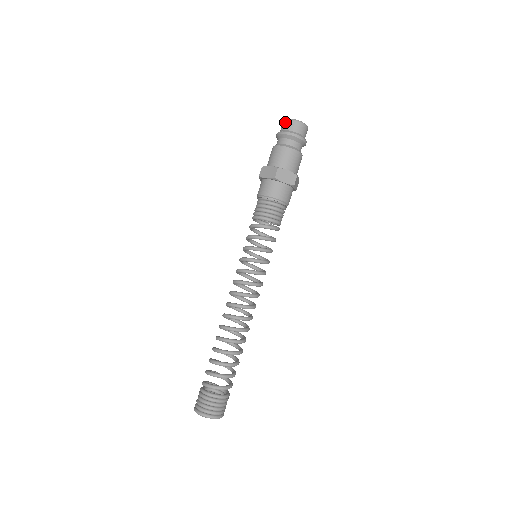
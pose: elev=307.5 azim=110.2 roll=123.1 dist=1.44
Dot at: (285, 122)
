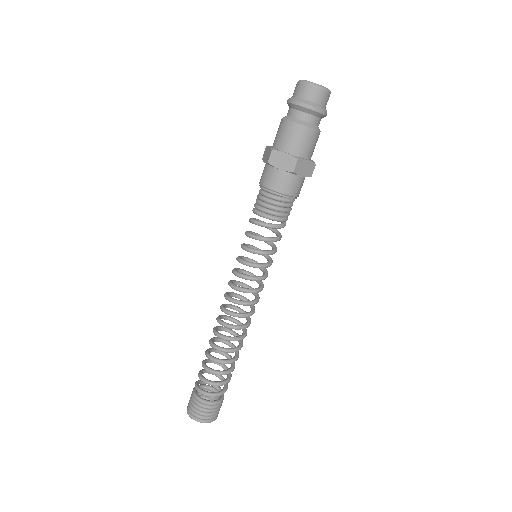
Dot at: (296, 85)
